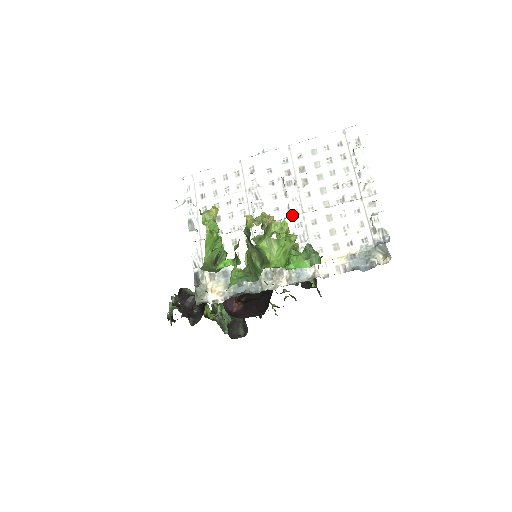
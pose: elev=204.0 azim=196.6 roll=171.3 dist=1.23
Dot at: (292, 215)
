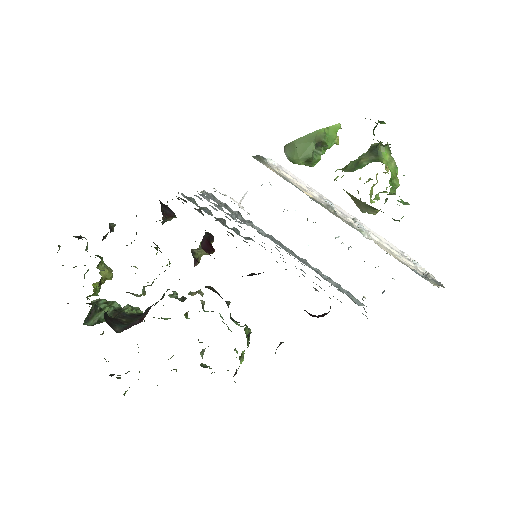
Dot at: (356, 225)
